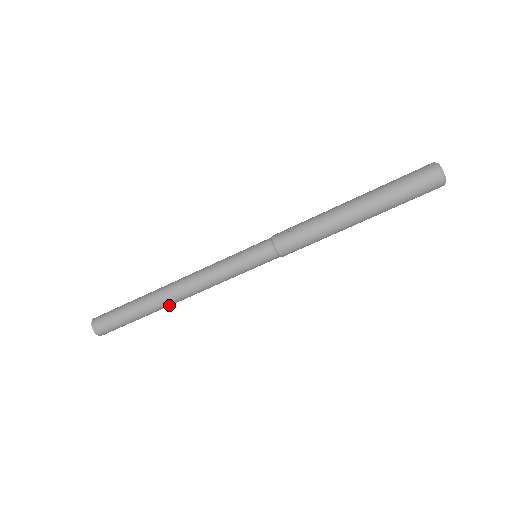
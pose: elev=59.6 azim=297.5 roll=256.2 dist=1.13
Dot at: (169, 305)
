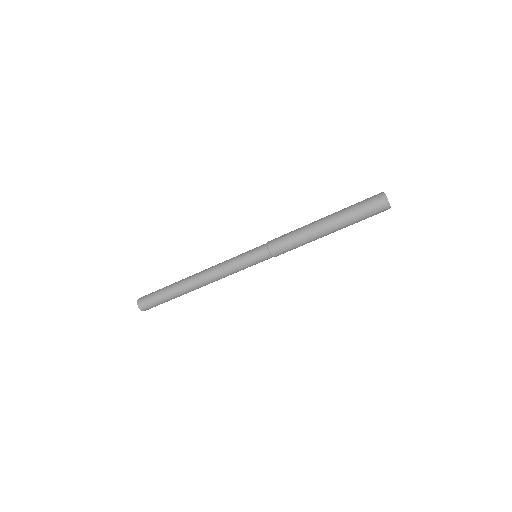
Dot at: (193, 290)
